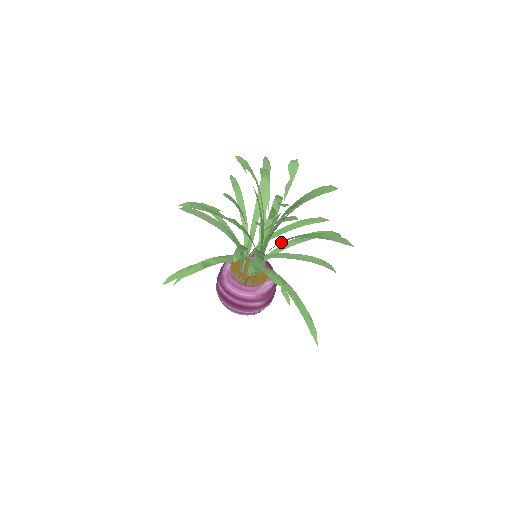
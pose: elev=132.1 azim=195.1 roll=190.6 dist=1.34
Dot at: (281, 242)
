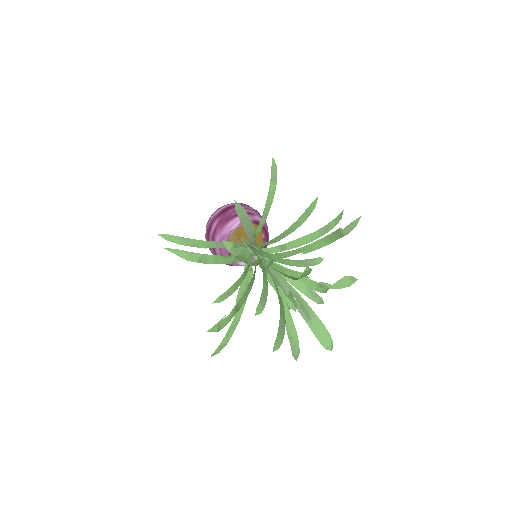
Dot at: occluded
